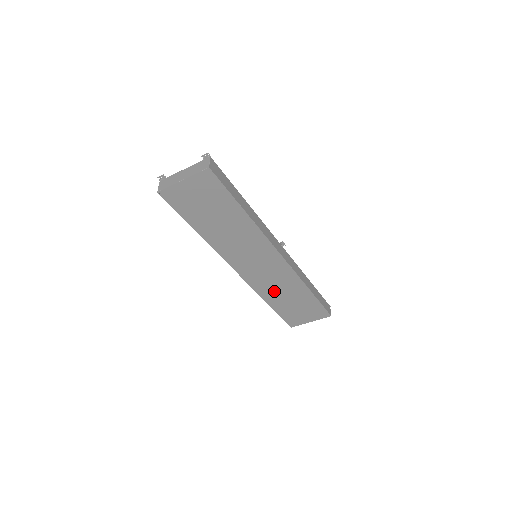
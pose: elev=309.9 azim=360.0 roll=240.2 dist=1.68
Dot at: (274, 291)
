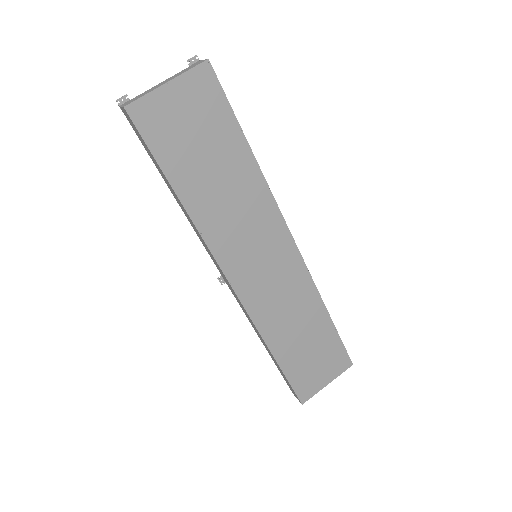
Dot at: (282, 323)
